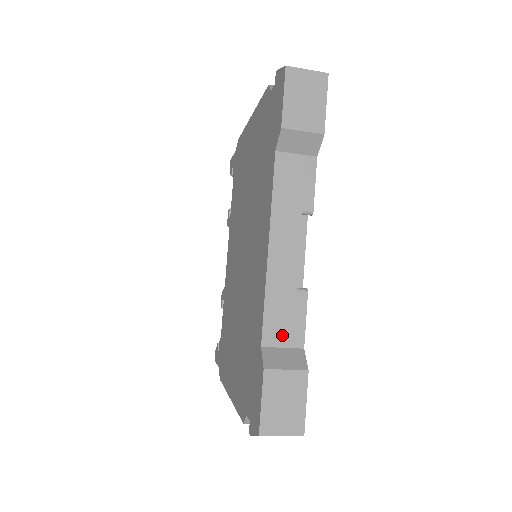
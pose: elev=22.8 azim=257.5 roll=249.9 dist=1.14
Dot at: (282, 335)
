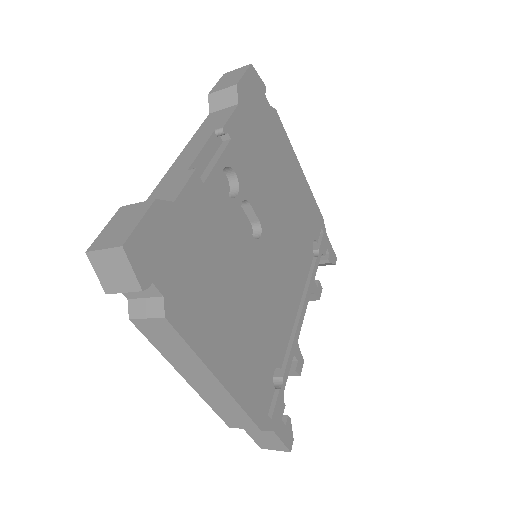
Dot at: (161, 198)
